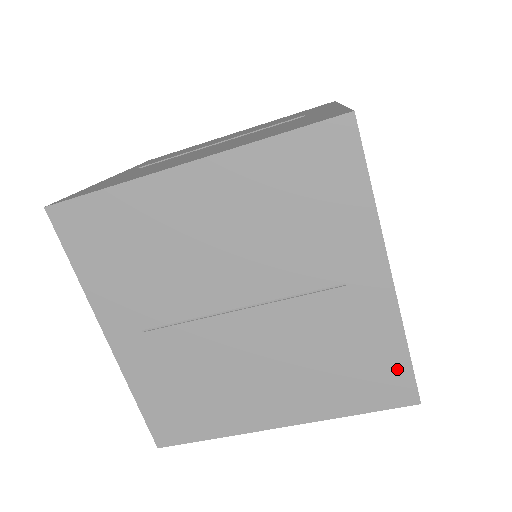
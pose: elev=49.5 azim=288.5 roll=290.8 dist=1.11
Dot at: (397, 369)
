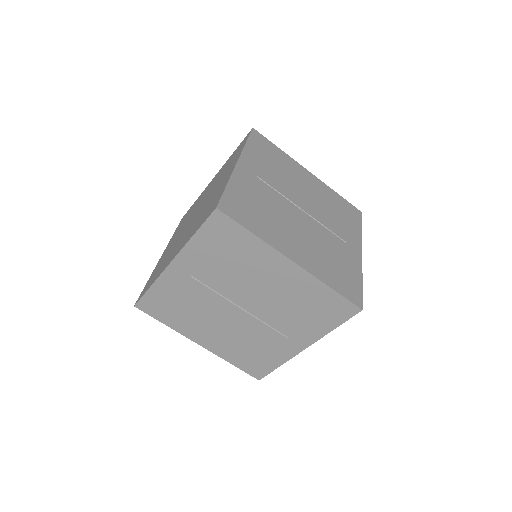
Dot at: (356, 286)
